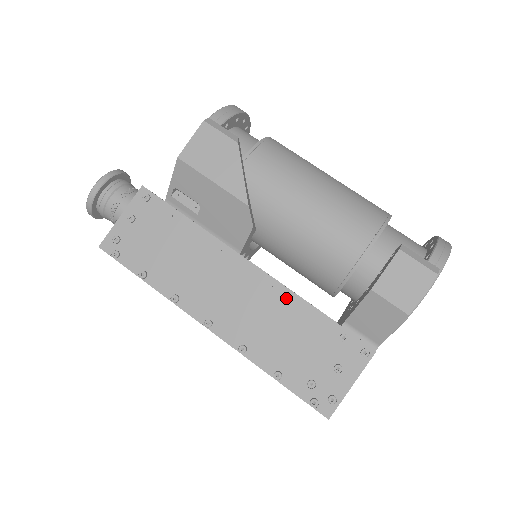
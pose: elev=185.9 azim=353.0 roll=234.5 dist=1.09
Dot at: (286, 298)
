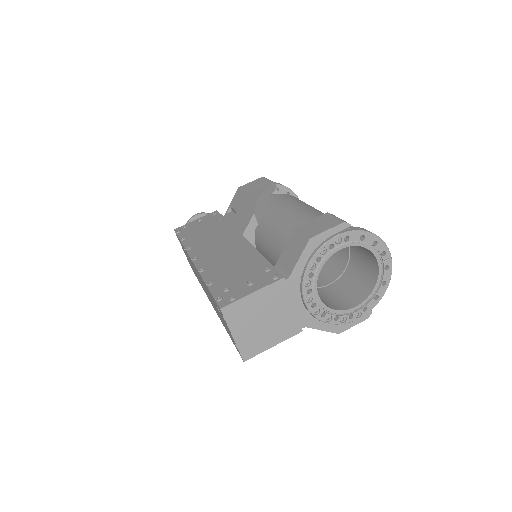
Dot at: (249, 251)
